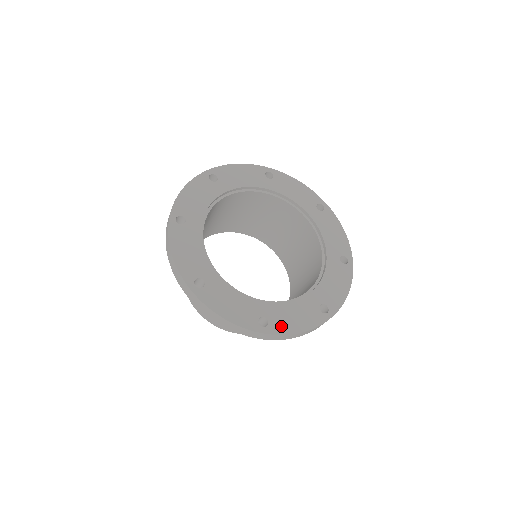
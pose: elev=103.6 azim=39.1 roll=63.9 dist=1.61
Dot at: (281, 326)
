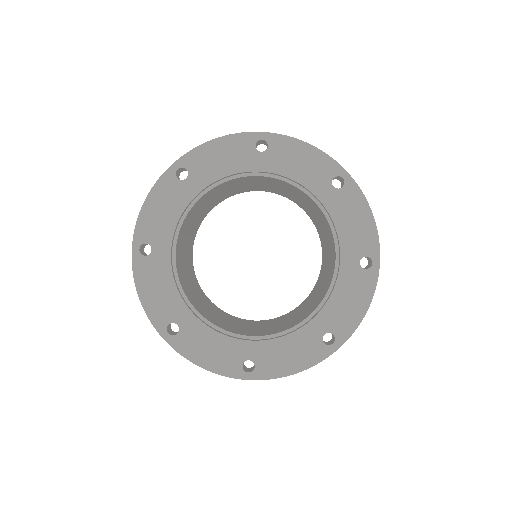
Dot at: (346, 325)
